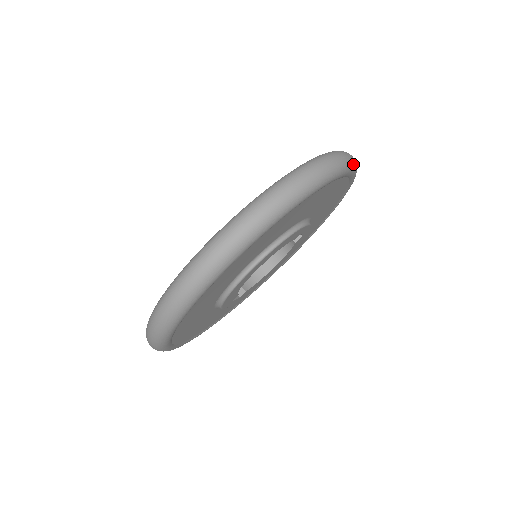
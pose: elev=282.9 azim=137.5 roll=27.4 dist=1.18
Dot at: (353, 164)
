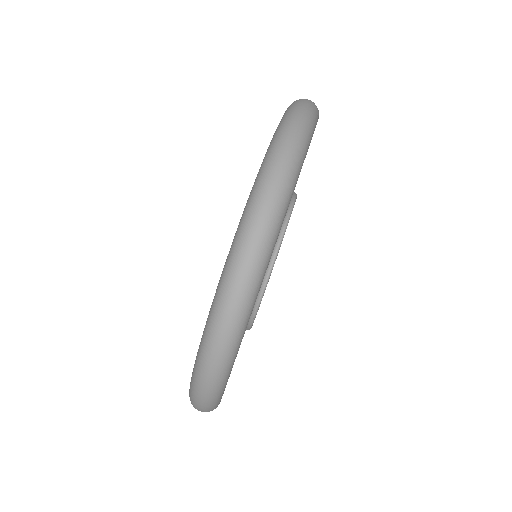
Dot at: (311, 124)
